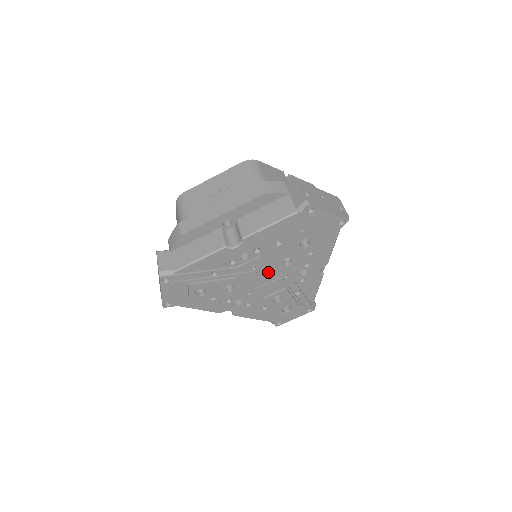
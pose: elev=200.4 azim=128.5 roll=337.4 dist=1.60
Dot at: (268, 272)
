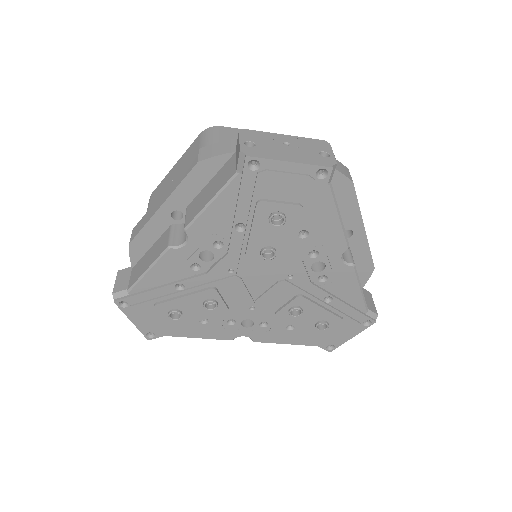
Dot at: (255, 274)
